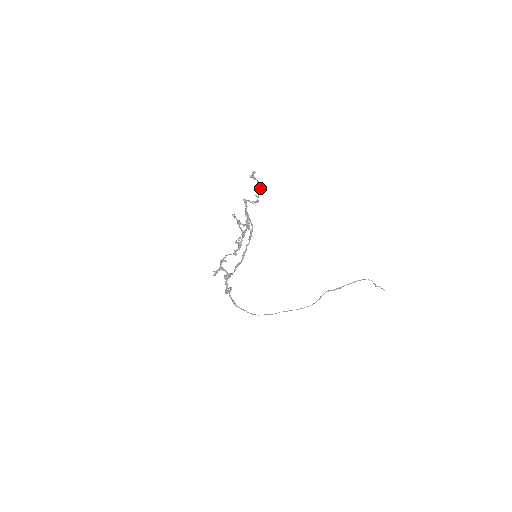
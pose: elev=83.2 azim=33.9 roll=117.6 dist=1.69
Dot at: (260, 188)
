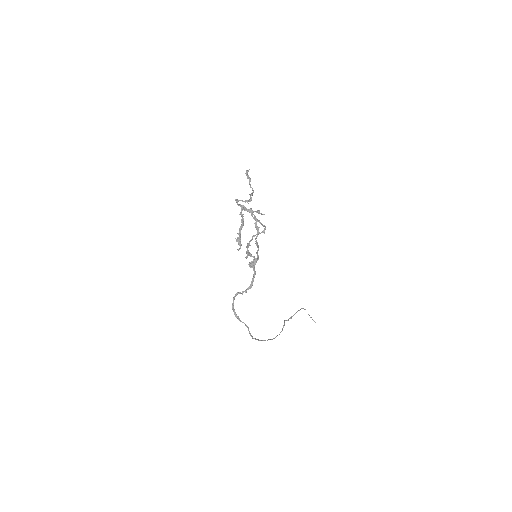
Dot at: (252, 188)
